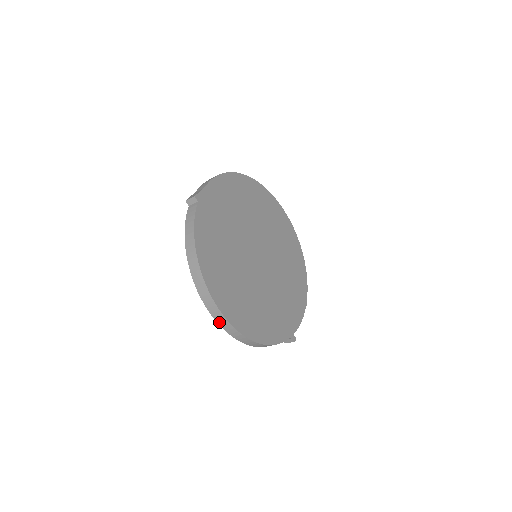
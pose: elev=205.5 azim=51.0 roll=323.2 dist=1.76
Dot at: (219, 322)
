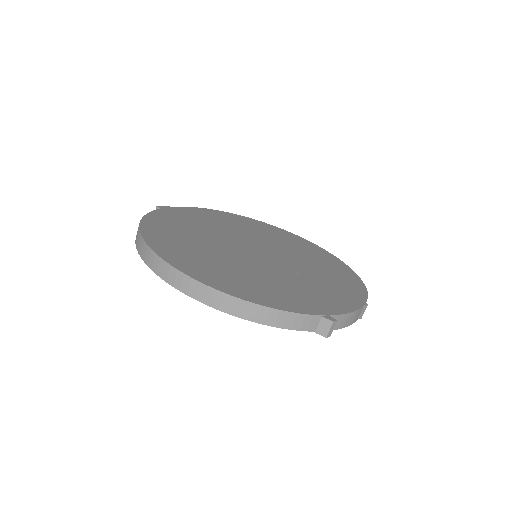
Dot at: (168, 279)
